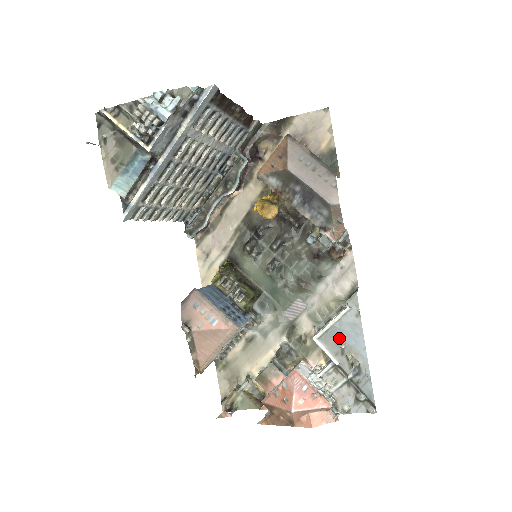
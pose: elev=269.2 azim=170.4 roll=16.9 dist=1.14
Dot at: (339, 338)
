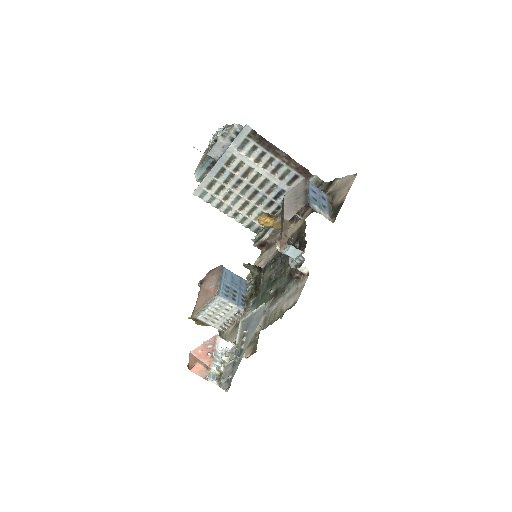
Dot at: (248, 325)
